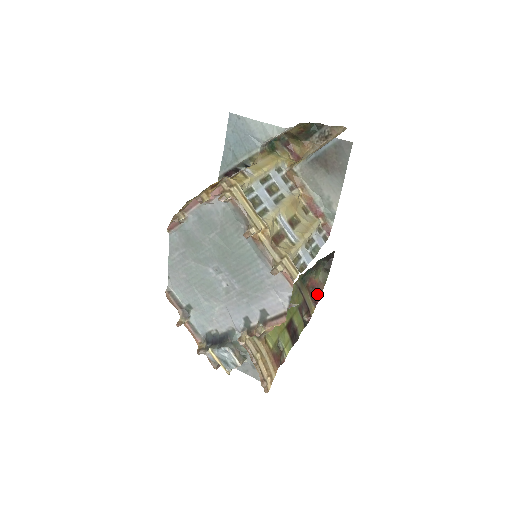
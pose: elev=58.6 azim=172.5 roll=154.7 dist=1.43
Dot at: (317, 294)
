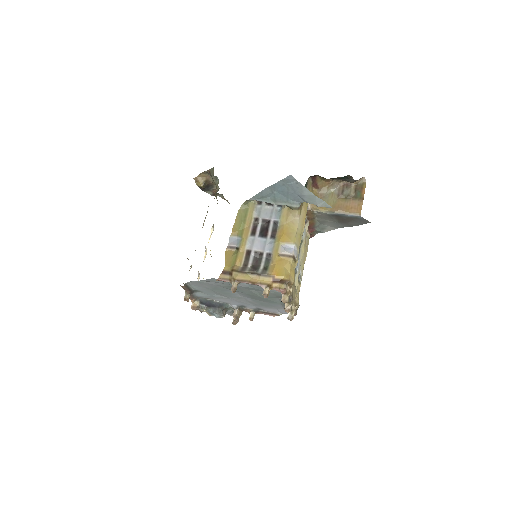
Dot at: occluded
